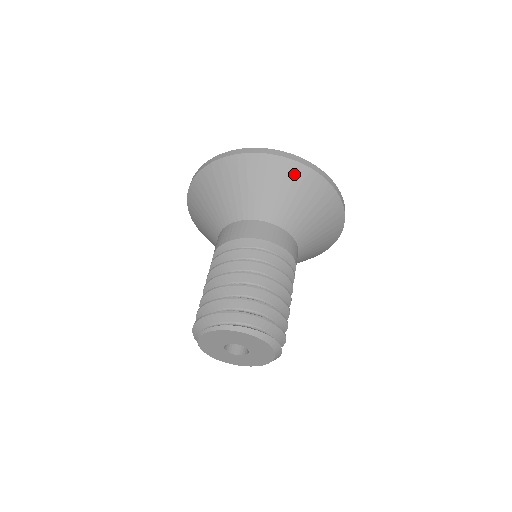
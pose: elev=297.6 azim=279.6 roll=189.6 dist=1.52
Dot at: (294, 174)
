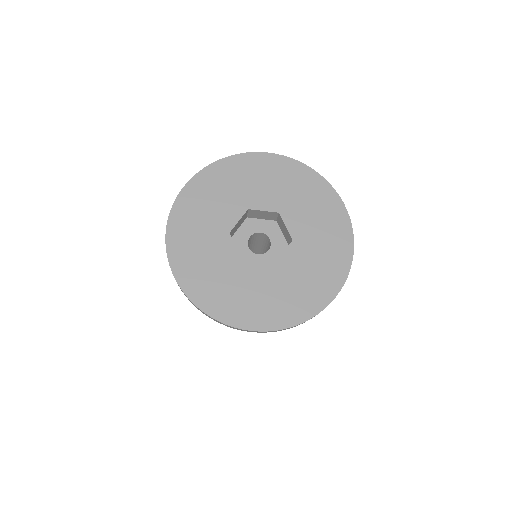
Dot at: occluded
